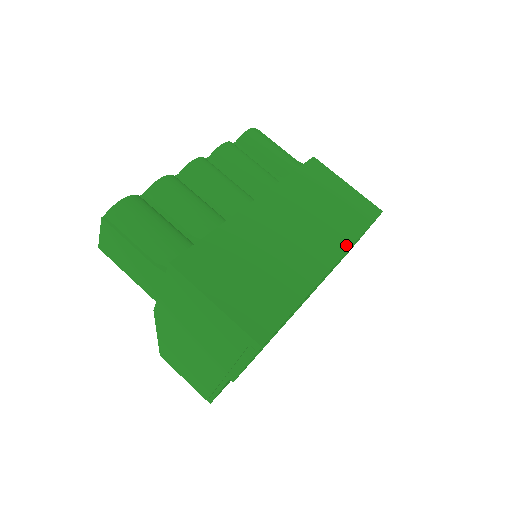
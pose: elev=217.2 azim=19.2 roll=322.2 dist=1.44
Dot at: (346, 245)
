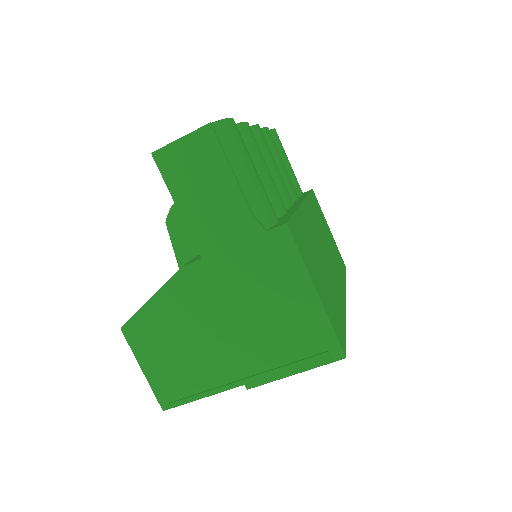
Dot at: (344, 284)
